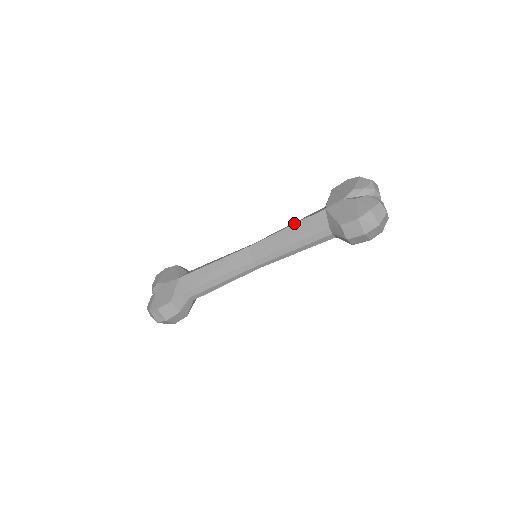
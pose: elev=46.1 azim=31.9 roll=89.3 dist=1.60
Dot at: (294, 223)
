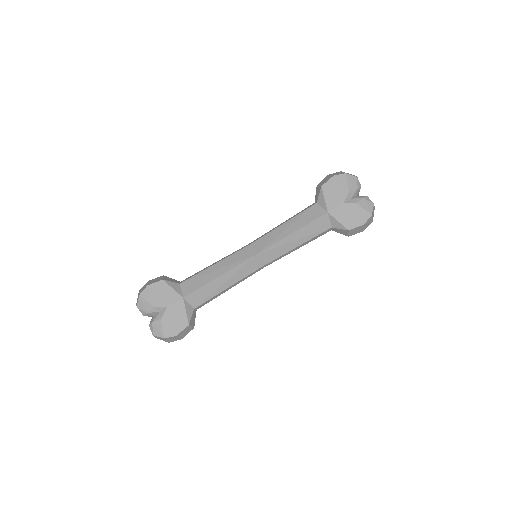
Dot at: (298, 226)
